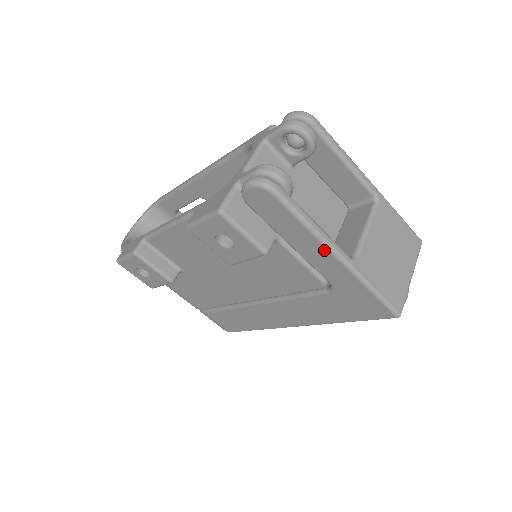
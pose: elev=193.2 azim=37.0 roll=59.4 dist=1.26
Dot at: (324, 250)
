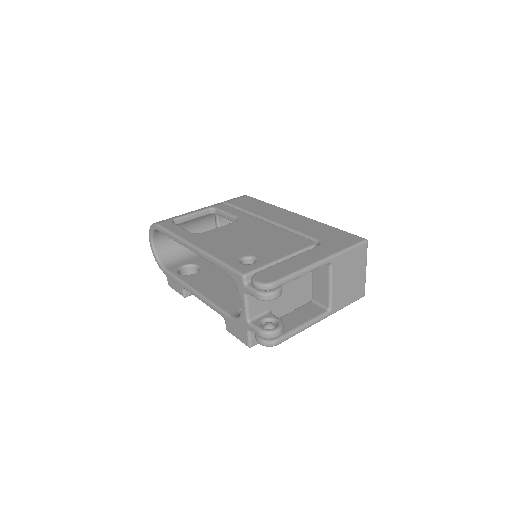
Dot at: occluded
